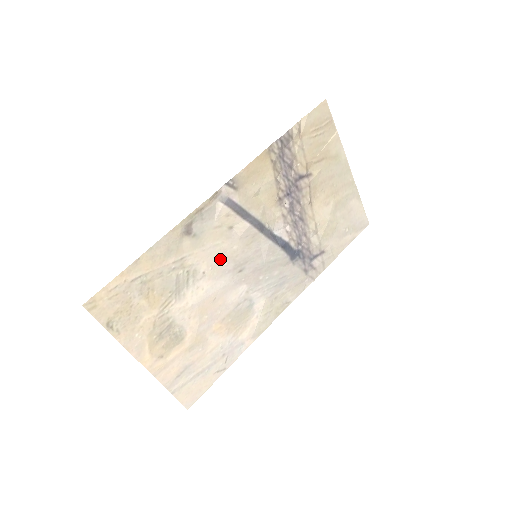
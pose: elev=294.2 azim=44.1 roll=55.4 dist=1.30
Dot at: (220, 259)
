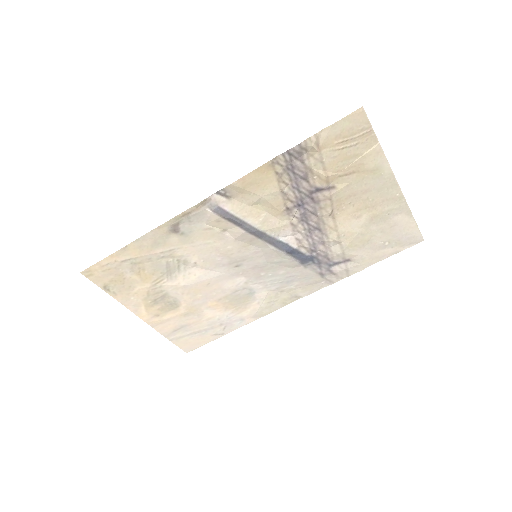
Dot at: (213, 254)
